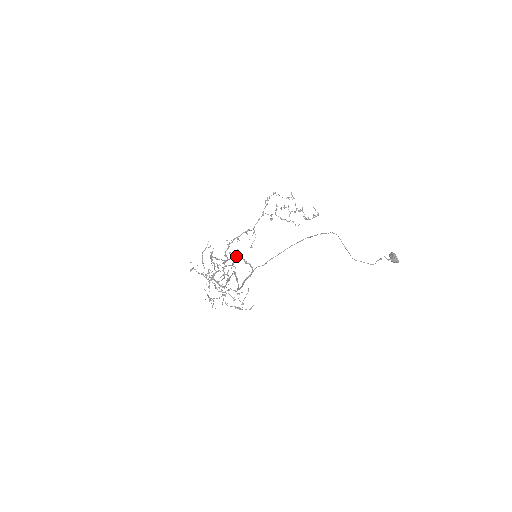
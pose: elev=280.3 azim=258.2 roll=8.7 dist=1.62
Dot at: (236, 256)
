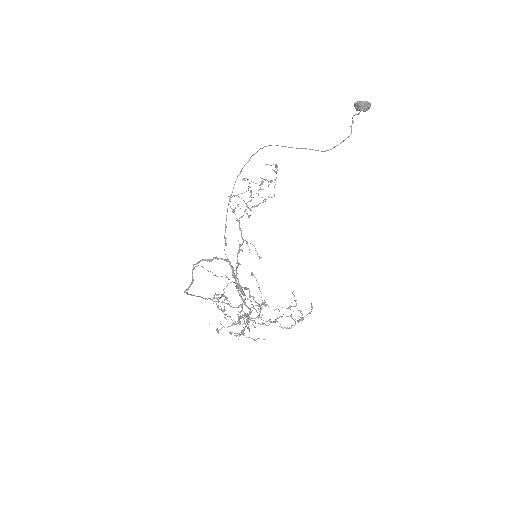
Dot at: occluded
